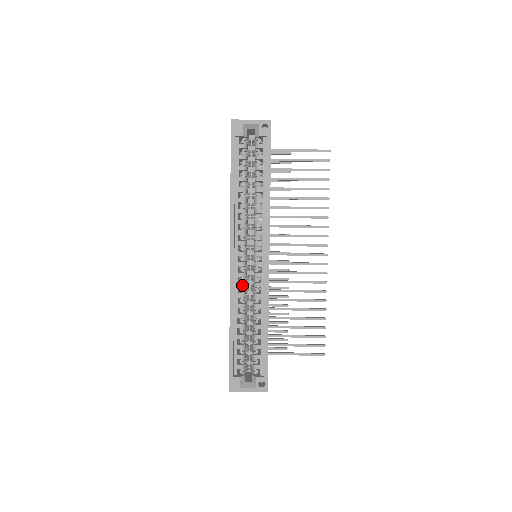
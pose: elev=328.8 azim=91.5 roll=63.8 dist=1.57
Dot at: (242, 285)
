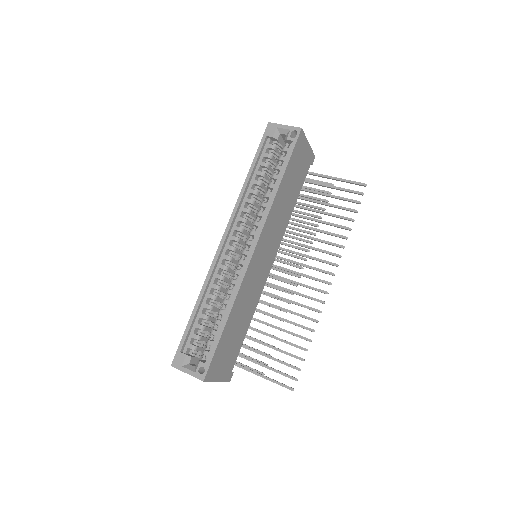
Dot at: (224, 267)
